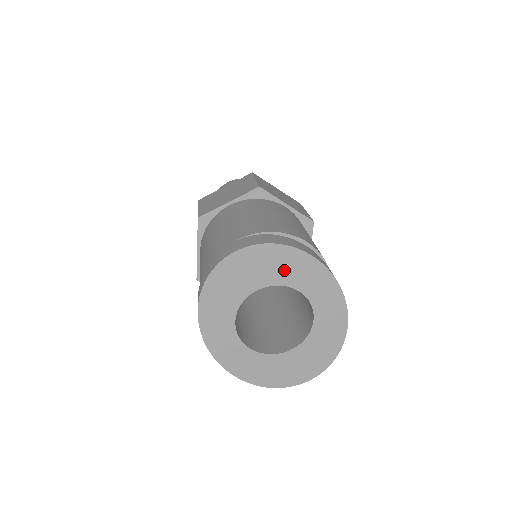
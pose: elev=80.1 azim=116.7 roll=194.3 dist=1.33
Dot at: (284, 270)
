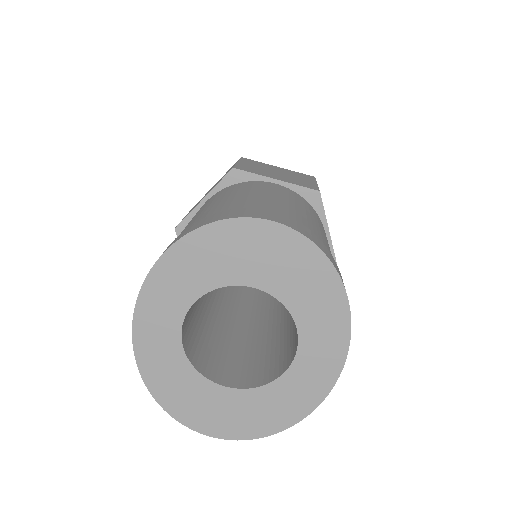
Dot at: (304, 291)
